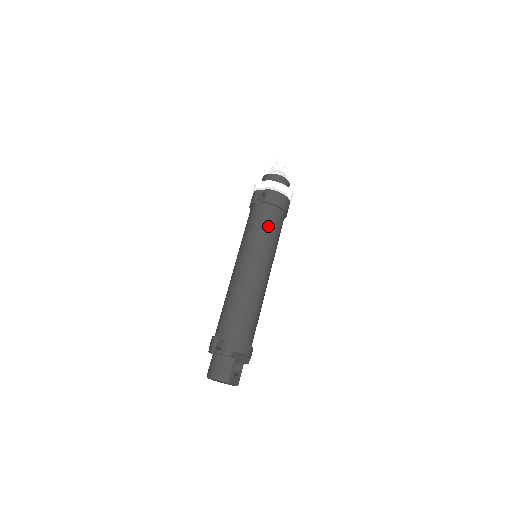
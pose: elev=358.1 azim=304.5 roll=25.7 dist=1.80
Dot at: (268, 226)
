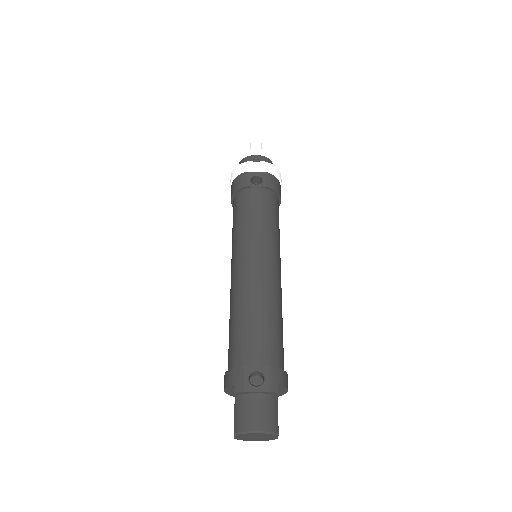
Dot at: (274, 217)
